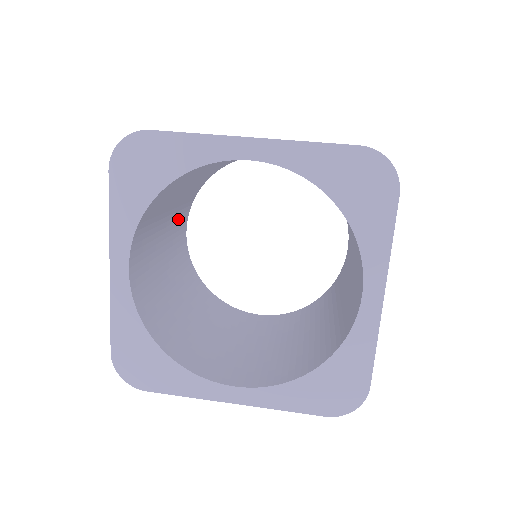
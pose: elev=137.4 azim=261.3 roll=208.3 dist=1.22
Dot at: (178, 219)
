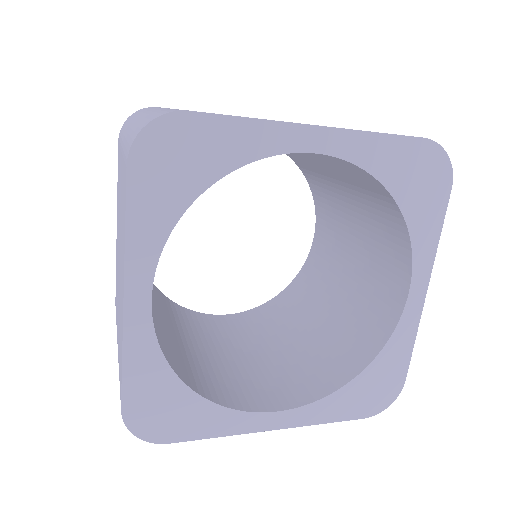
Dot at: occluded
